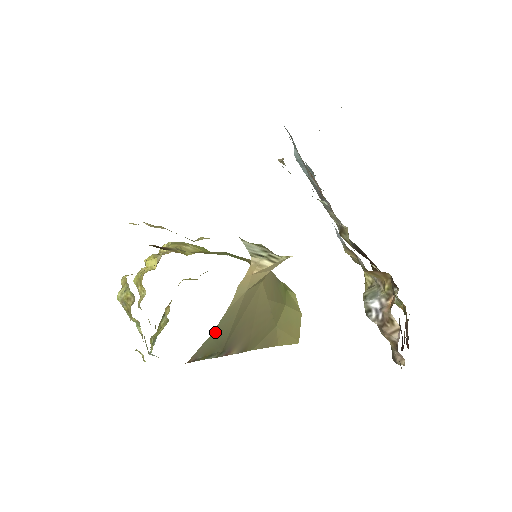
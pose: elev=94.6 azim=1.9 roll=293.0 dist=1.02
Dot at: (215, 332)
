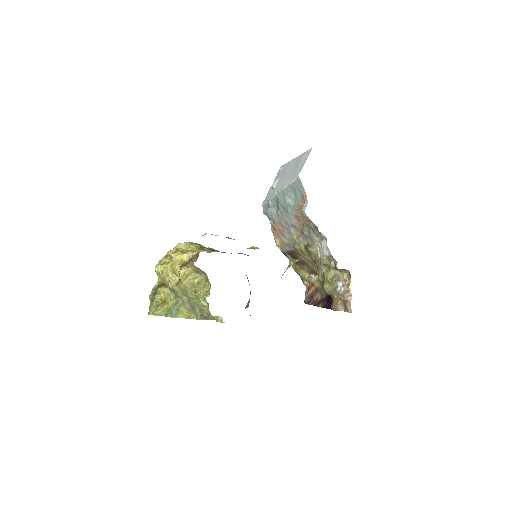
Dot at: occluded
